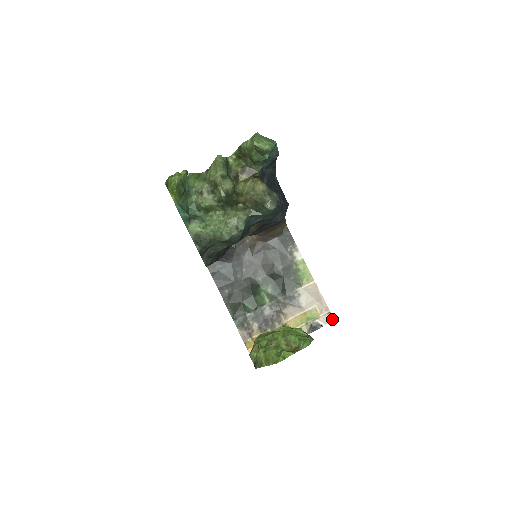
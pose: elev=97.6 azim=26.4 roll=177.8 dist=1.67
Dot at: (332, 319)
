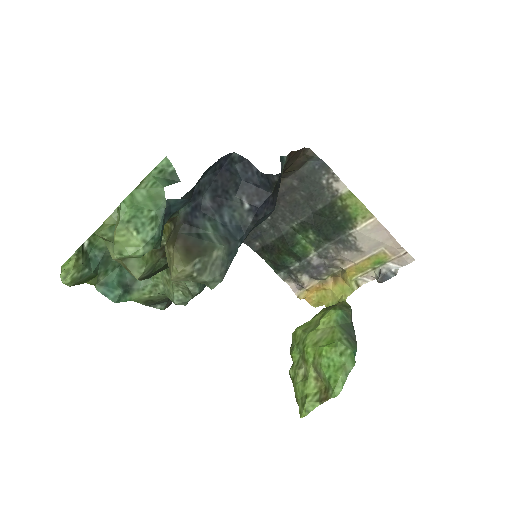
Dot at: (412, 259)
